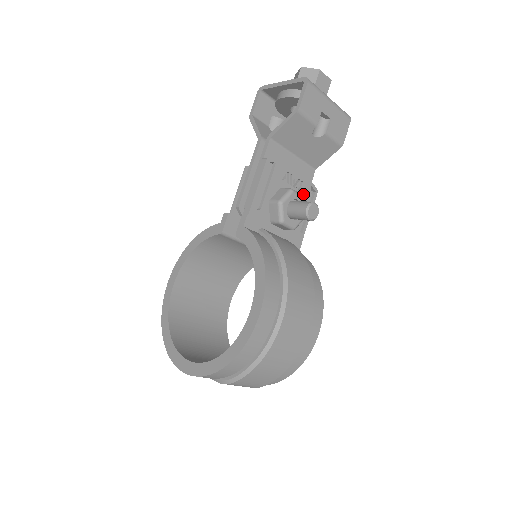
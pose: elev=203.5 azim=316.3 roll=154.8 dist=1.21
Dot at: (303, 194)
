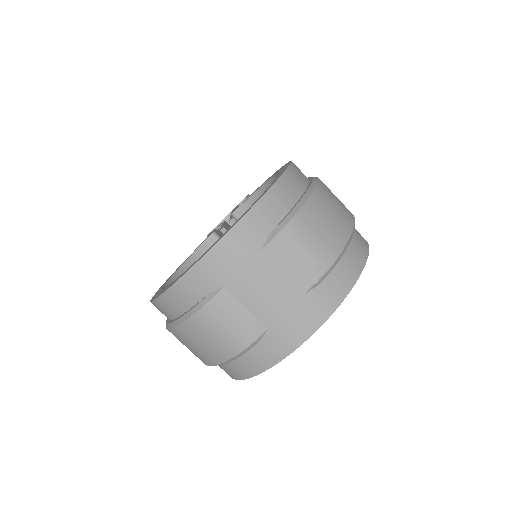
Dot at: occluded
